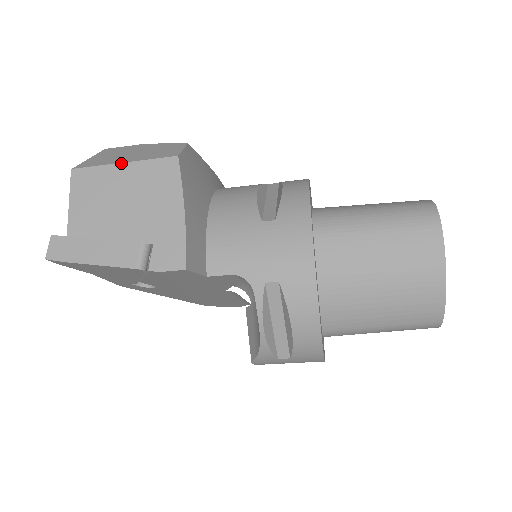
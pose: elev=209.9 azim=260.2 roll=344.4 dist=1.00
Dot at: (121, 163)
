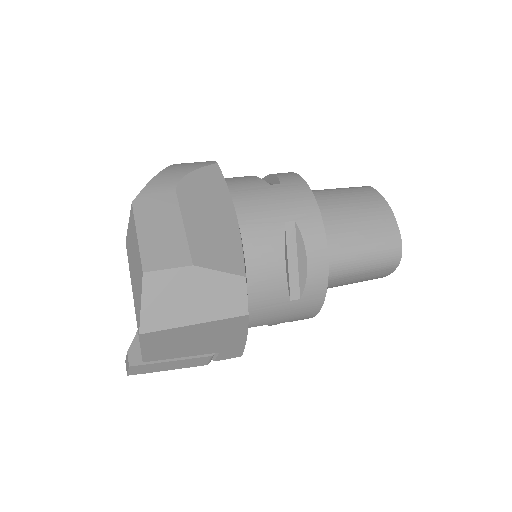
Dot at: (193, 325)
